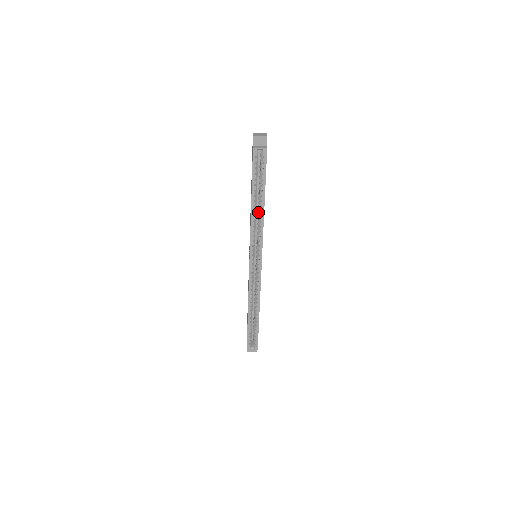
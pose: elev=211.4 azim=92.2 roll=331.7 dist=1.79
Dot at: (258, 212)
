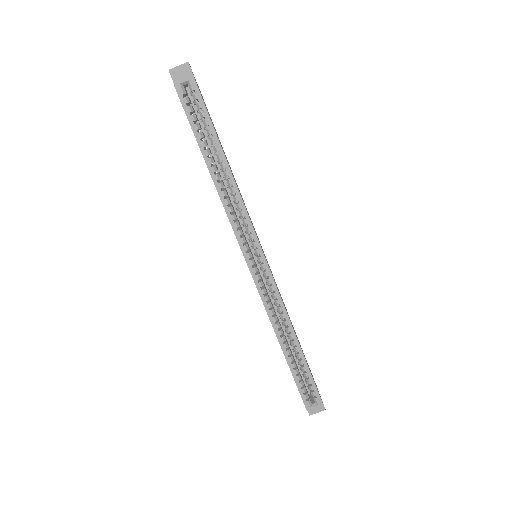
Dot at: occluded
